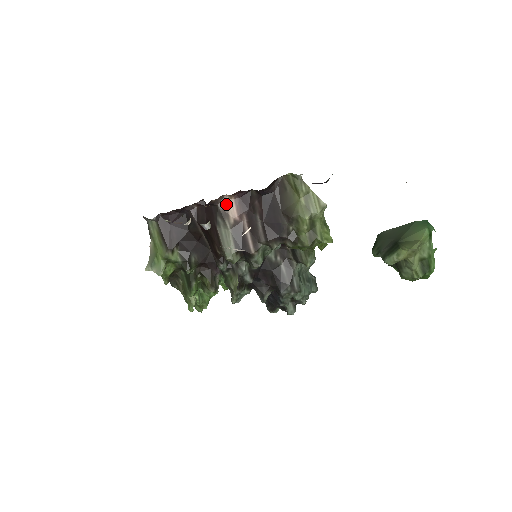
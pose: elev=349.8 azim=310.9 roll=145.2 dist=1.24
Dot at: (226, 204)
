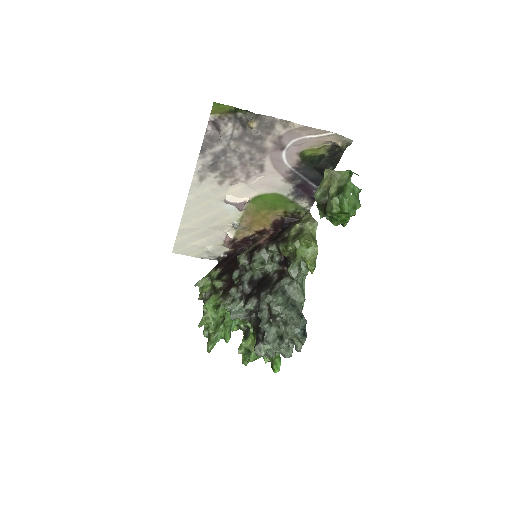
Dot at: (262, 238)
